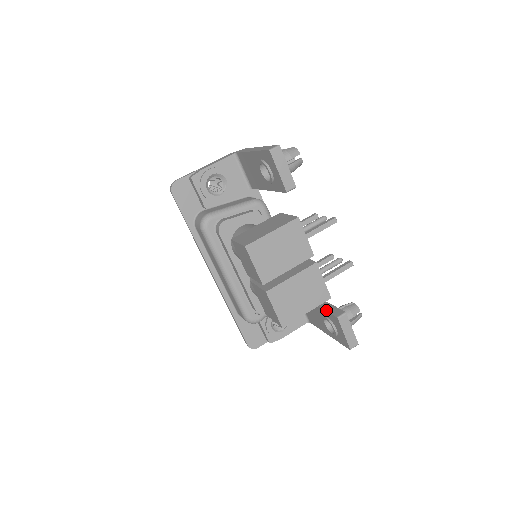
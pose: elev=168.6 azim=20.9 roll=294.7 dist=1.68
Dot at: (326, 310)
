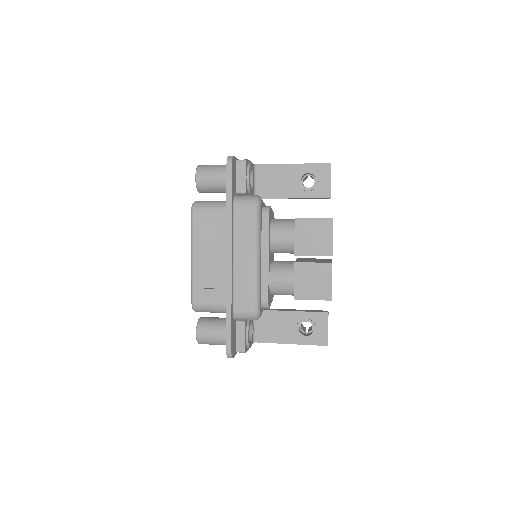
Dot at: (309, 311)
